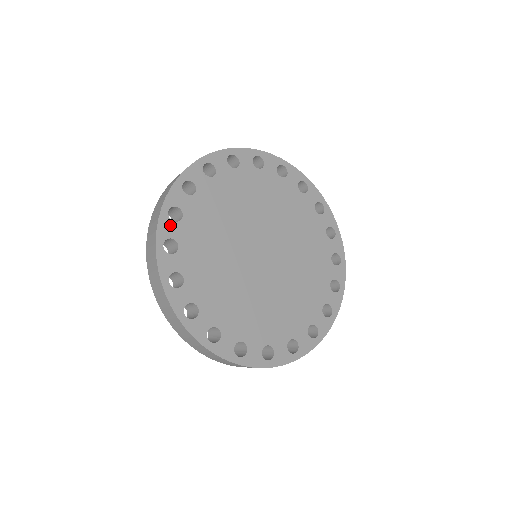
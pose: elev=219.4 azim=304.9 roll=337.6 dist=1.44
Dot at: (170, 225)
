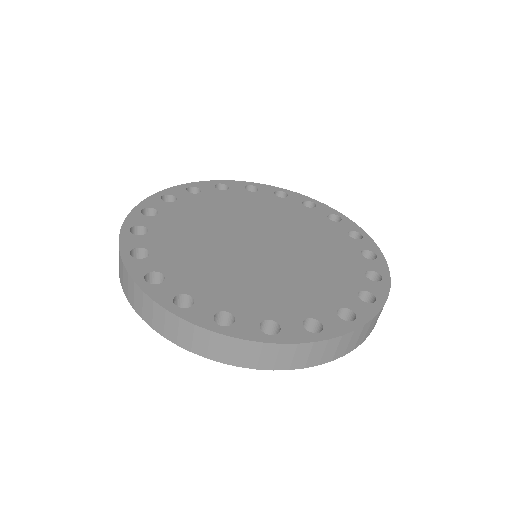
Dot at: (134, 239)
